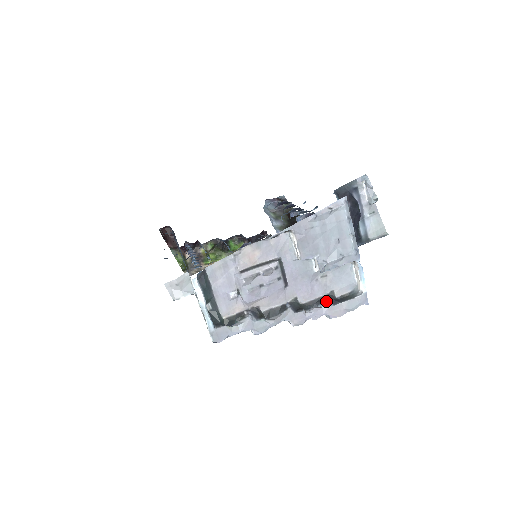
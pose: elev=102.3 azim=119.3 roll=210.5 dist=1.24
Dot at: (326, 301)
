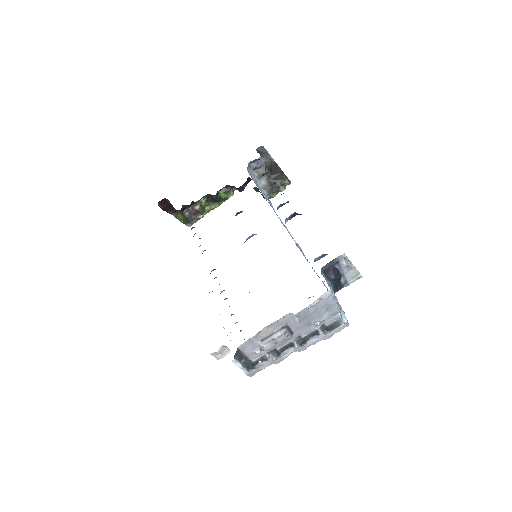
Dot at: (320, 335)
